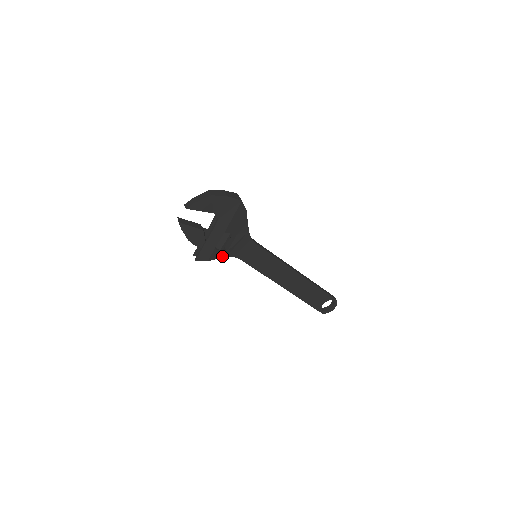
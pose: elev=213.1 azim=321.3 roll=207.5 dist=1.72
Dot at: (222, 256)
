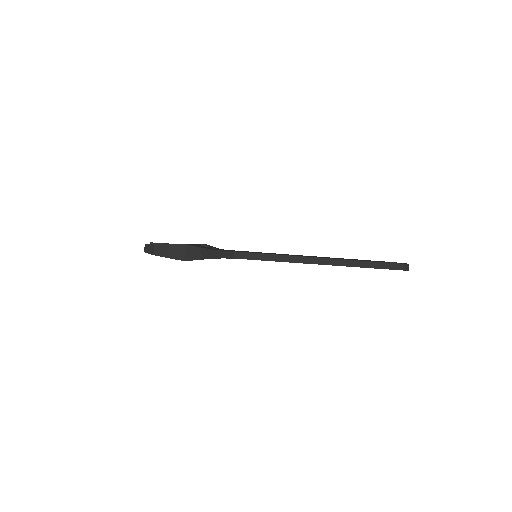
Dot at: occluded
